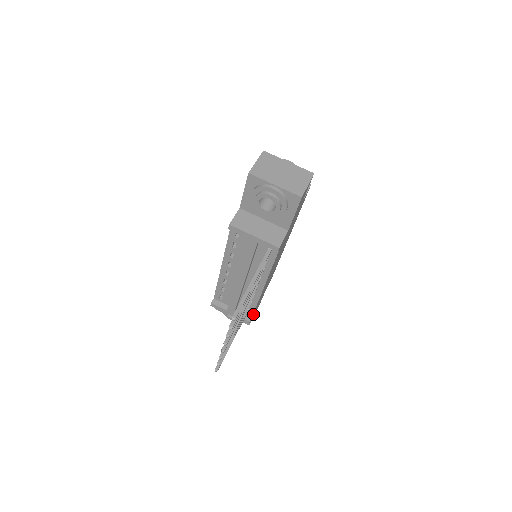
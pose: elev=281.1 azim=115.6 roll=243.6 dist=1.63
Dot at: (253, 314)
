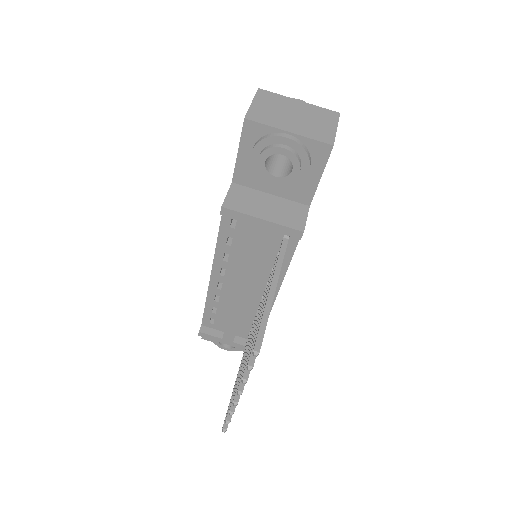
Dot at: occluded
